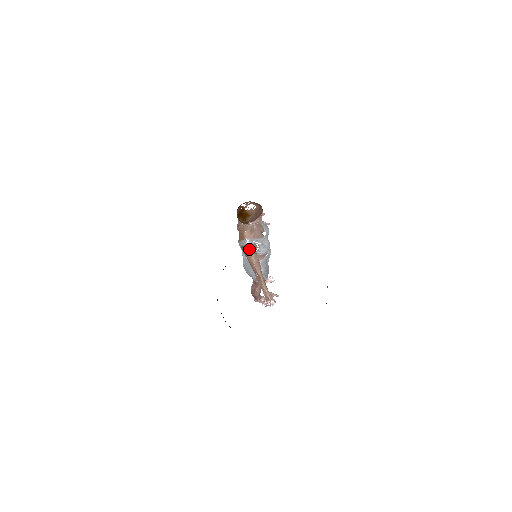
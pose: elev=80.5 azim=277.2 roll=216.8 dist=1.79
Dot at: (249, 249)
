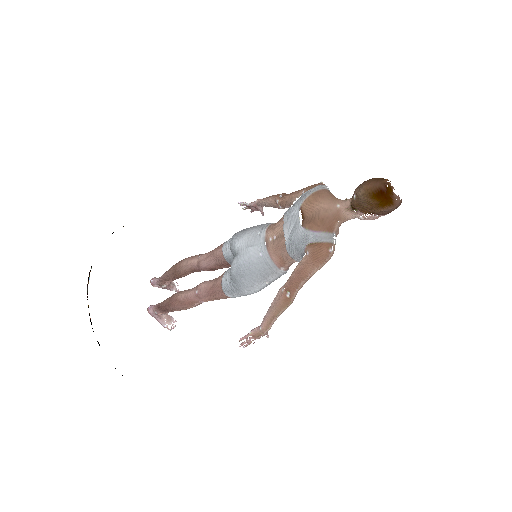
Dot at: (332, 253)
